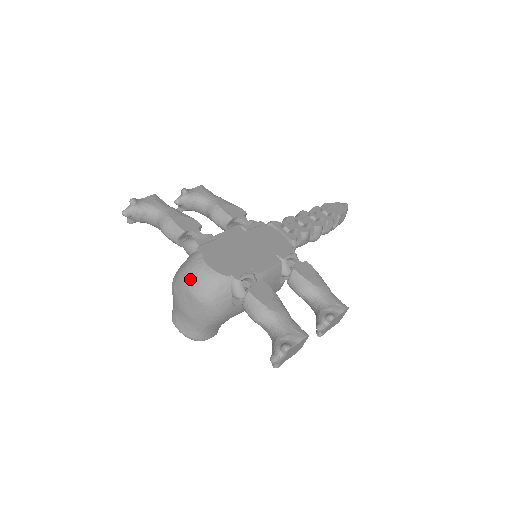
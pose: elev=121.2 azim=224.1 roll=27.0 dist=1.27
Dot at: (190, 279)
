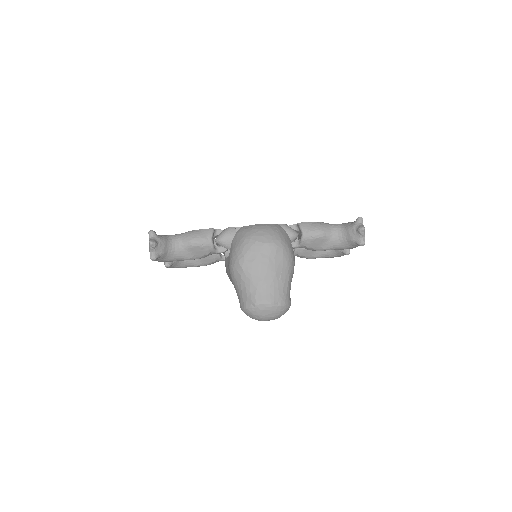
Dot at: (257, 236)
